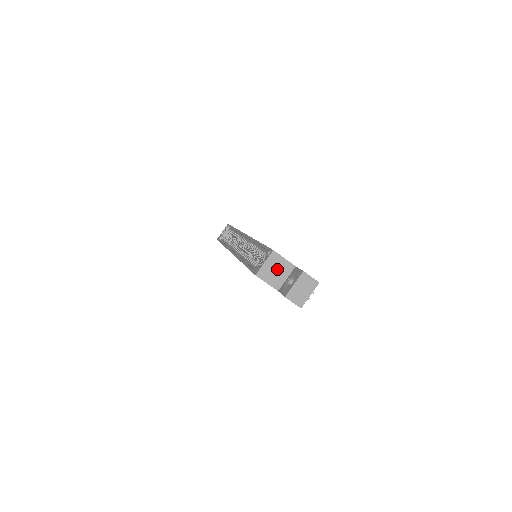
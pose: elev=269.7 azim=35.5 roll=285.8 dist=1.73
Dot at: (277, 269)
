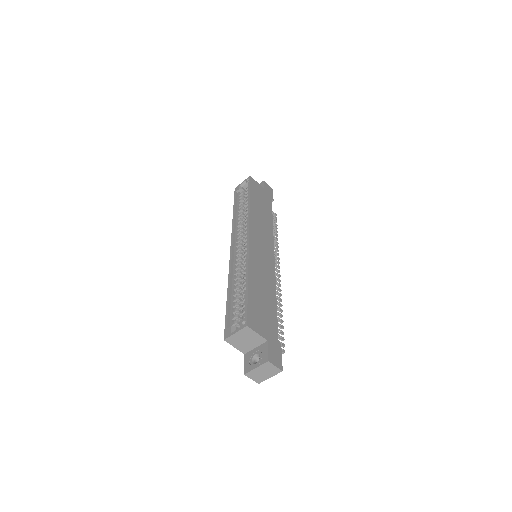
Dot at: (247, 339)
